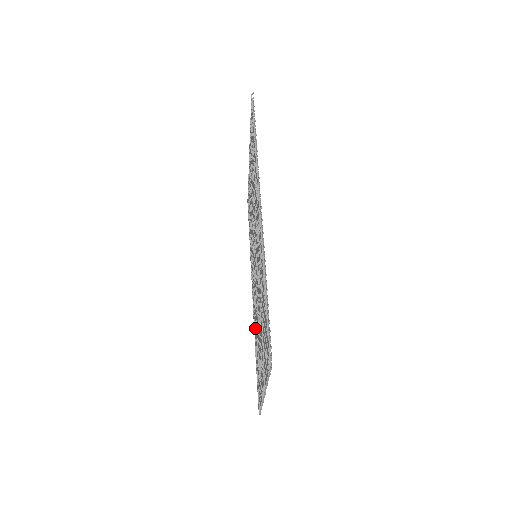
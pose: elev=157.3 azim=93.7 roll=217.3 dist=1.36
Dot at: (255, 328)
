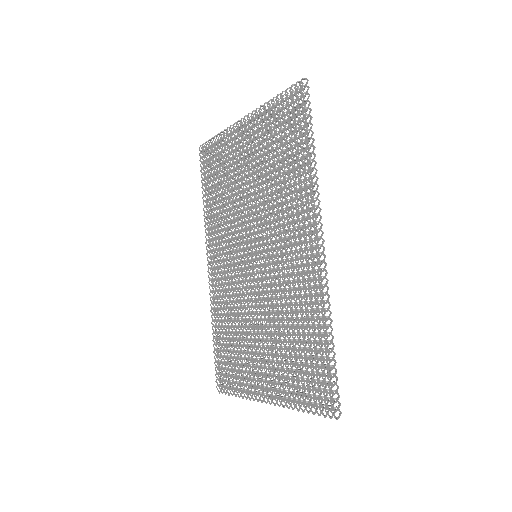
Dot at: (224, 314)
